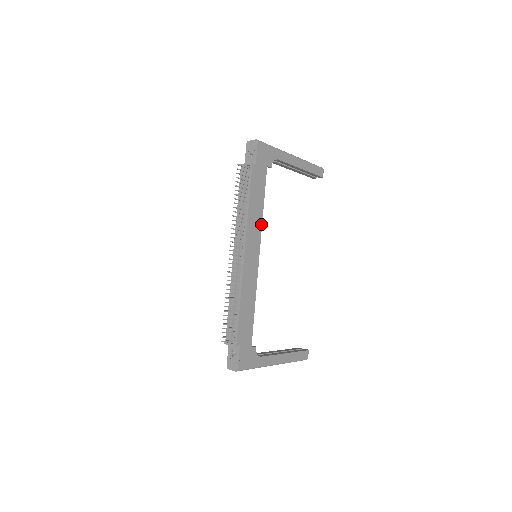
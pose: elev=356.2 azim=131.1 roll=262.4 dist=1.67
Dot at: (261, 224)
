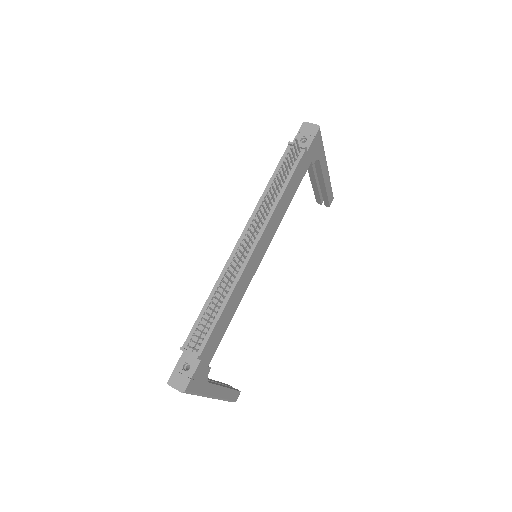
Dot at: (280, 221)
